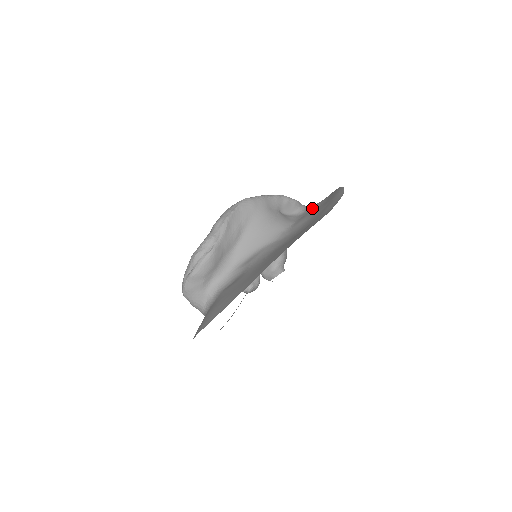
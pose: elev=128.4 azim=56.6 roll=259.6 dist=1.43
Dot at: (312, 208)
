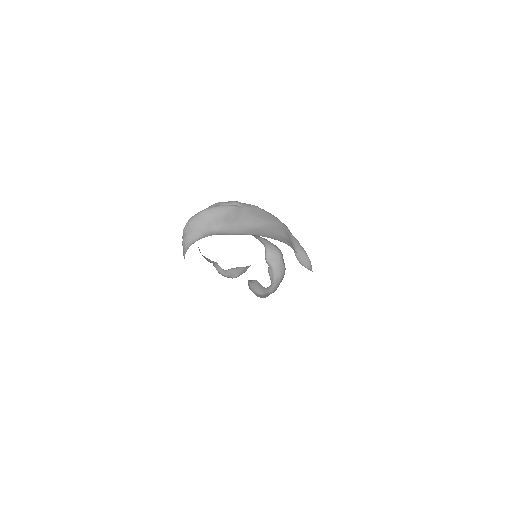
Dot at: occluded
